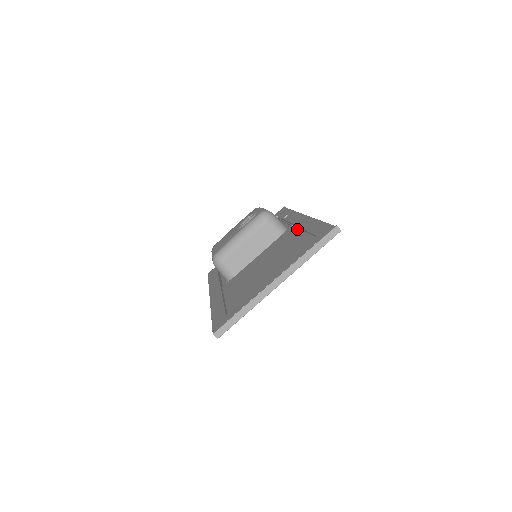
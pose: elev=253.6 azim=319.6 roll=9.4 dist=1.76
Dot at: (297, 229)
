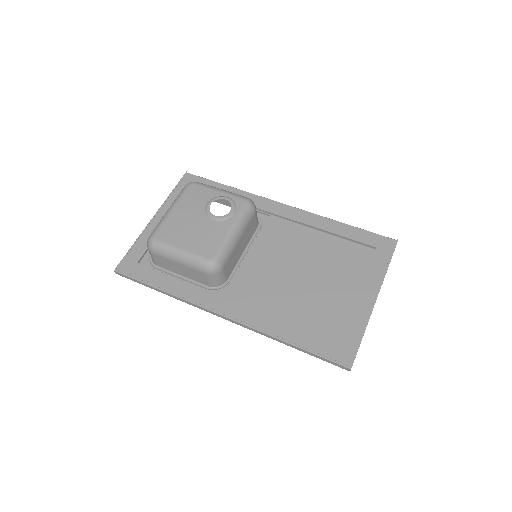
Dot at: (298, 225)
